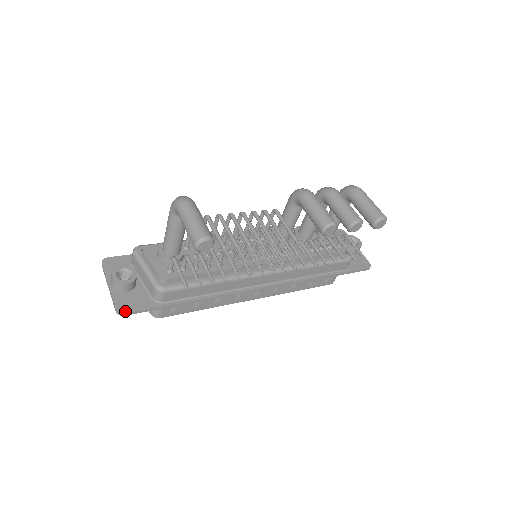
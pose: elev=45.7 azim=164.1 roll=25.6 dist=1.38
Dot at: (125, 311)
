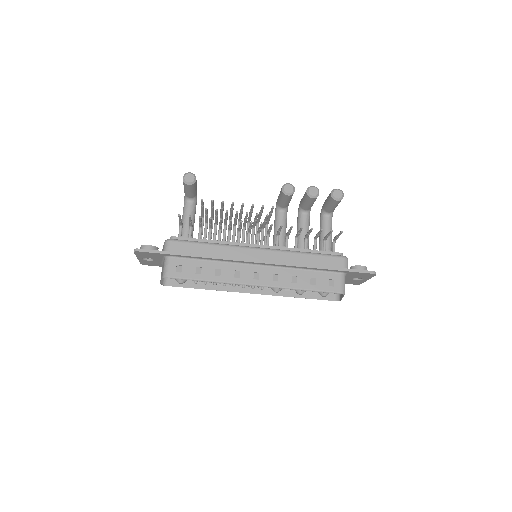
Dot at: (139, 249)
